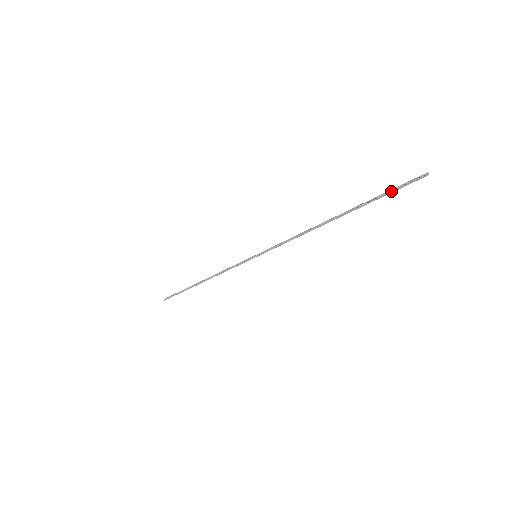
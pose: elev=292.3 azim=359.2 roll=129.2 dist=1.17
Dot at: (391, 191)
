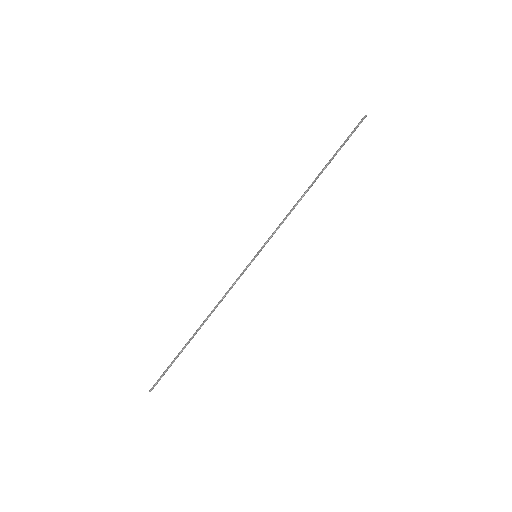
Dot at: (349, 137)
